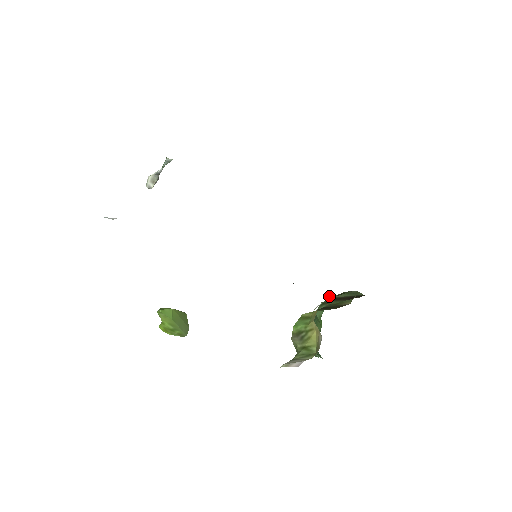
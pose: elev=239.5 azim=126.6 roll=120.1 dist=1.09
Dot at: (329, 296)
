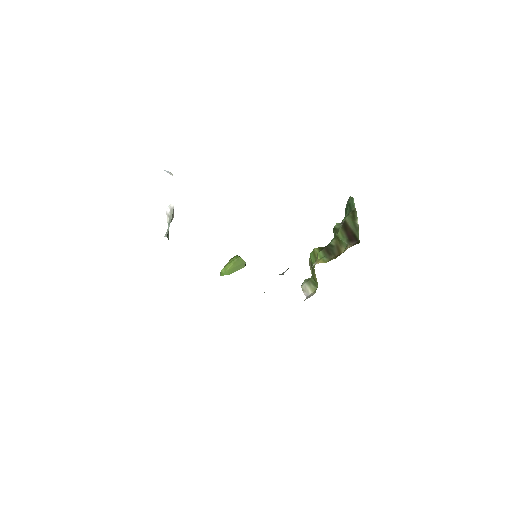
Dot at: (352, 198)
